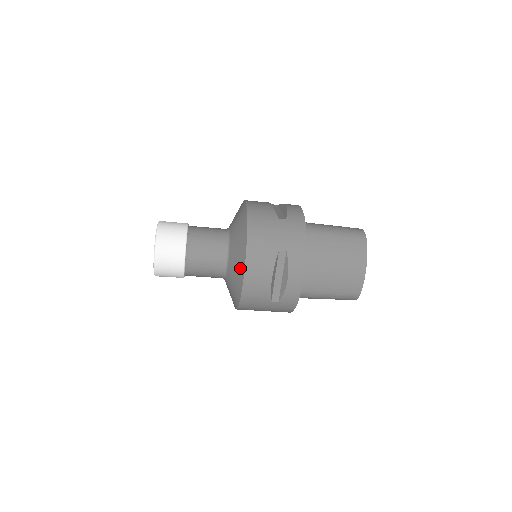
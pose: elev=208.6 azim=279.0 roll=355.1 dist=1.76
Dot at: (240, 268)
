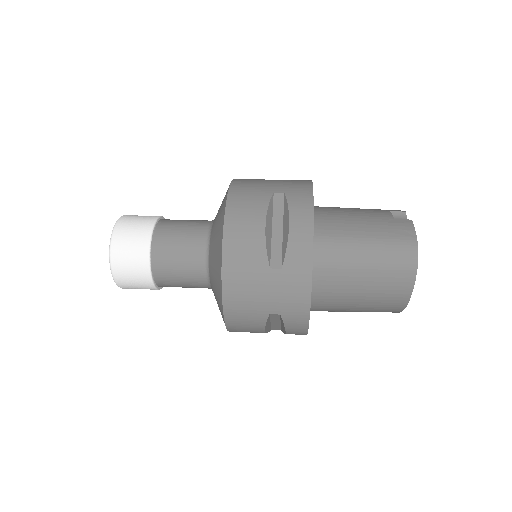
Dot at: occluded
